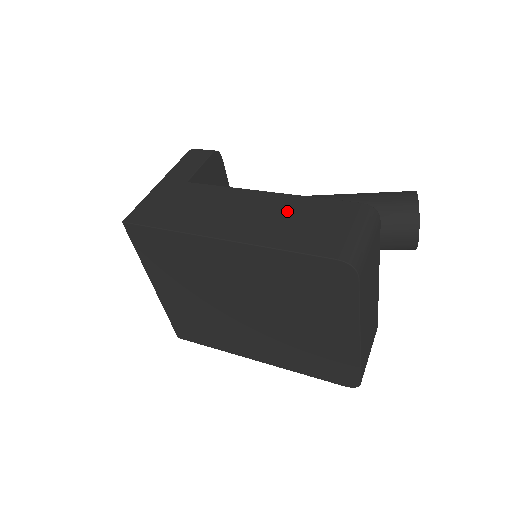
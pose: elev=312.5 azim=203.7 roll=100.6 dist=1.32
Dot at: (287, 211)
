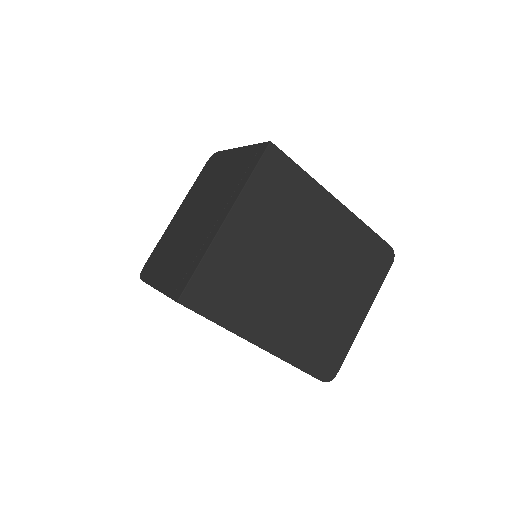
Dot at: occluded
